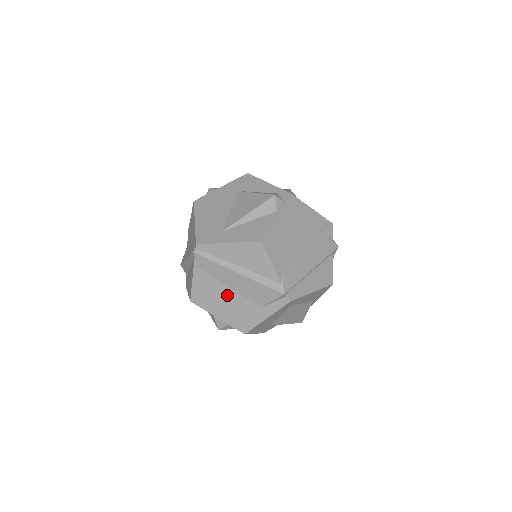
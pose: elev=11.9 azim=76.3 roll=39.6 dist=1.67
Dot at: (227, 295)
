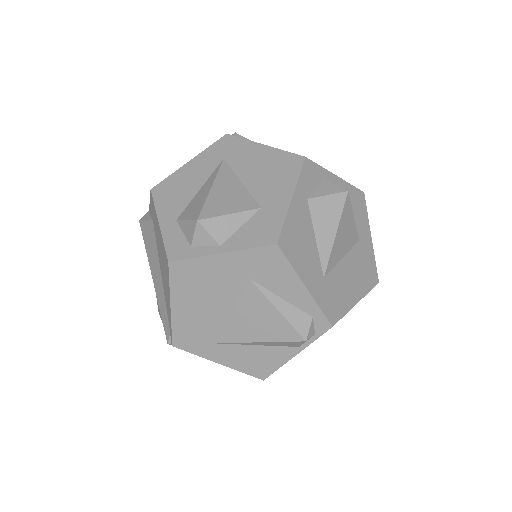
Dot at: occluded
